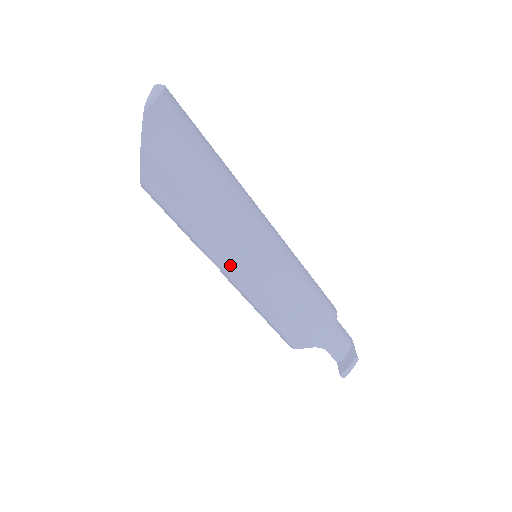
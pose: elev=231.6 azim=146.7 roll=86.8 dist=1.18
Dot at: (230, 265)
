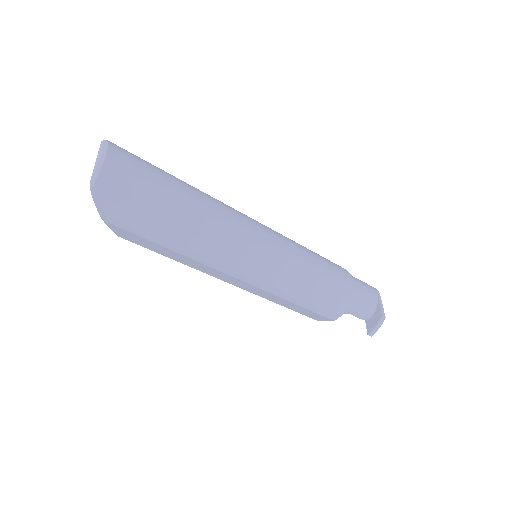
Dot at: (227, 279)
